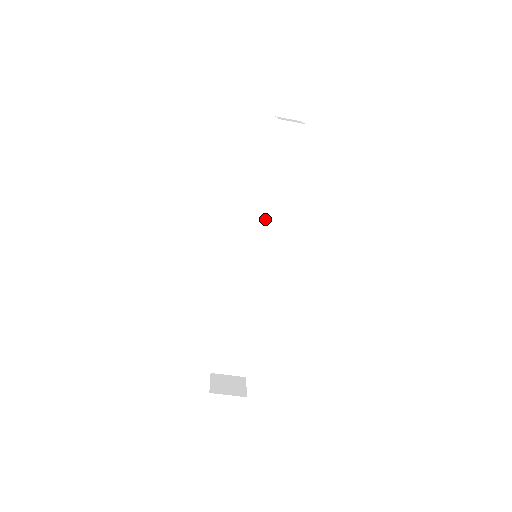
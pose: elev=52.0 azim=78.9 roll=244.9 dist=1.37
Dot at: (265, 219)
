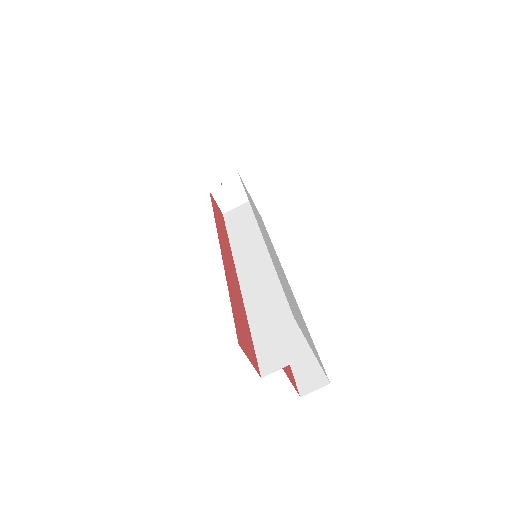
Dot at: (253, 240)
